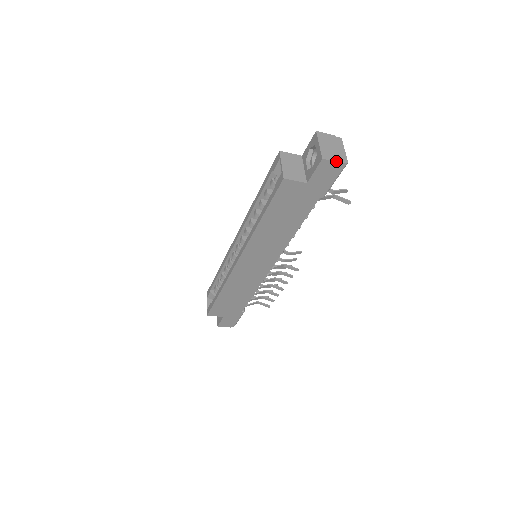
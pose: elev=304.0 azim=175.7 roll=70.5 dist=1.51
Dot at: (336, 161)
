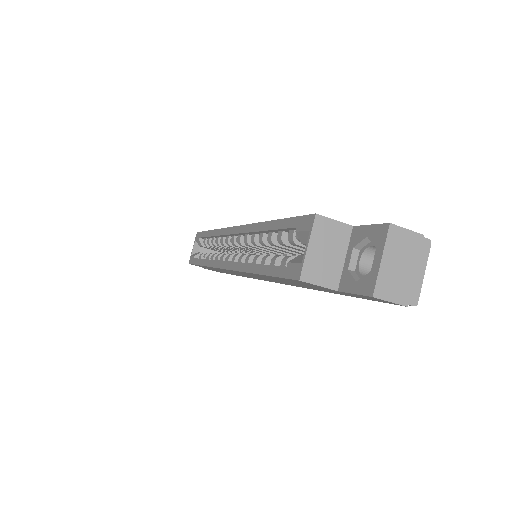
Dot at: (396, 302)
